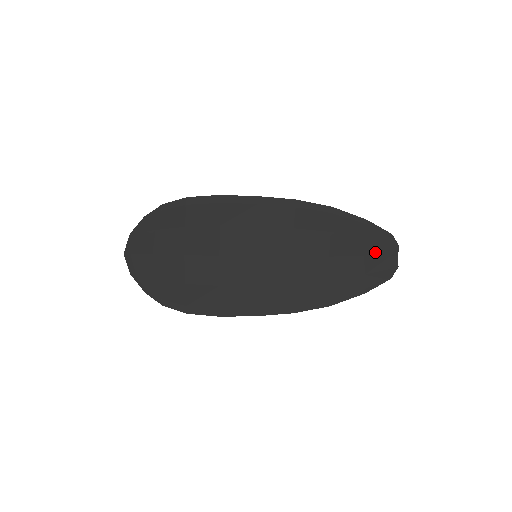
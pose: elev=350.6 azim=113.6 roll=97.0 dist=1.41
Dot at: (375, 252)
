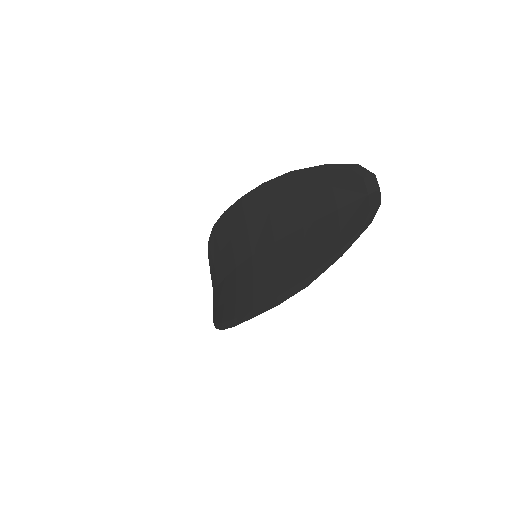
Dot at: (348, 198)
